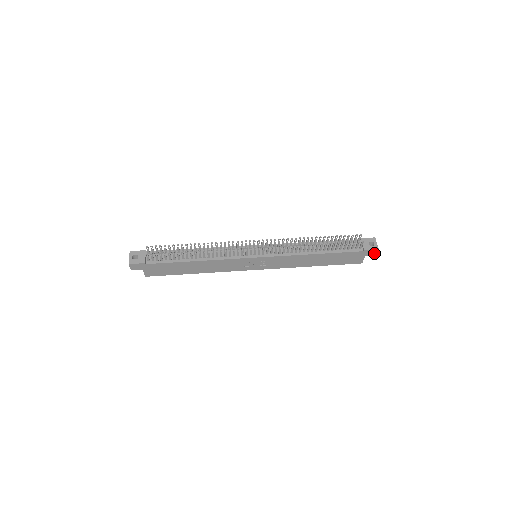
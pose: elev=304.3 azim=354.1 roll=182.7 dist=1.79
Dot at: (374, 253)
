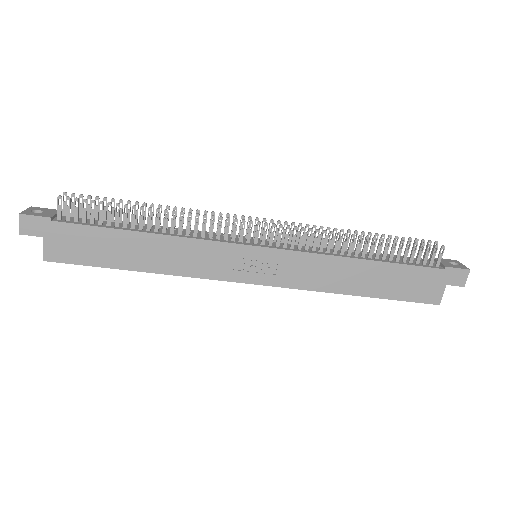
Dot at: (461, 279)
